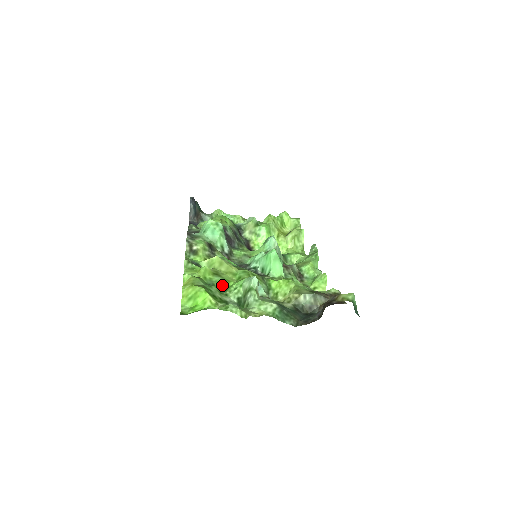
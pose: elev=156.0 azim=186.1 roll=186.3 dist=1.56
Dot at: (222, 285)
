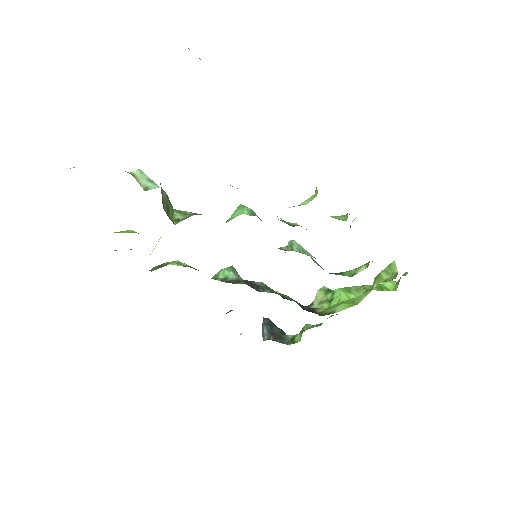
Dot at: occluded
